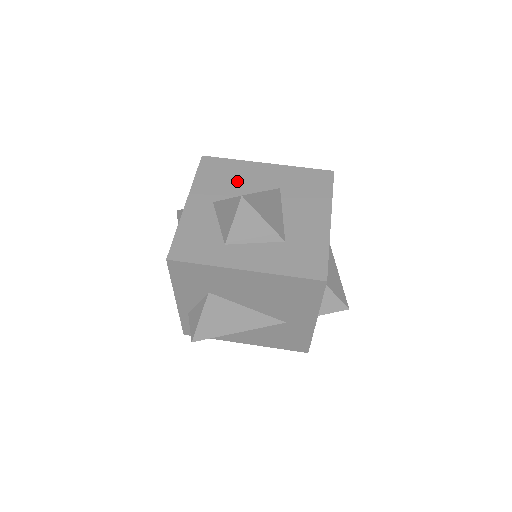
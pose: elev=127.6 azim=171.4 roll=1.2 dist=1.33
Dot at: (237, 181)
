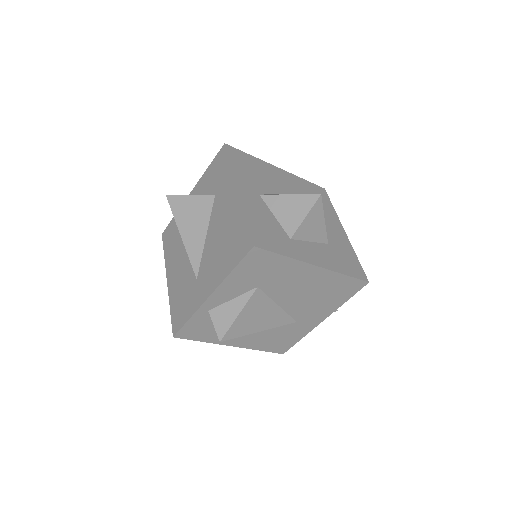
Dot at: (266, 178)
